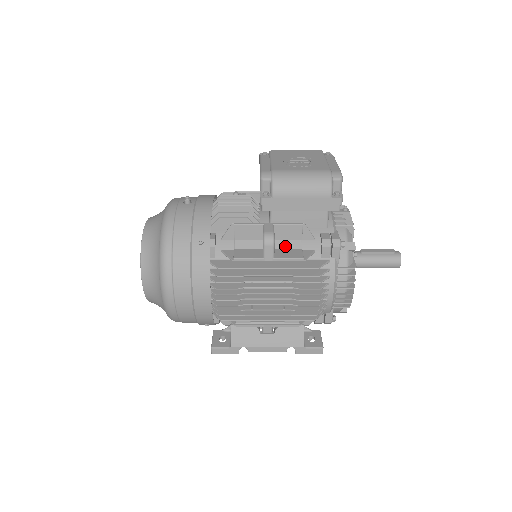
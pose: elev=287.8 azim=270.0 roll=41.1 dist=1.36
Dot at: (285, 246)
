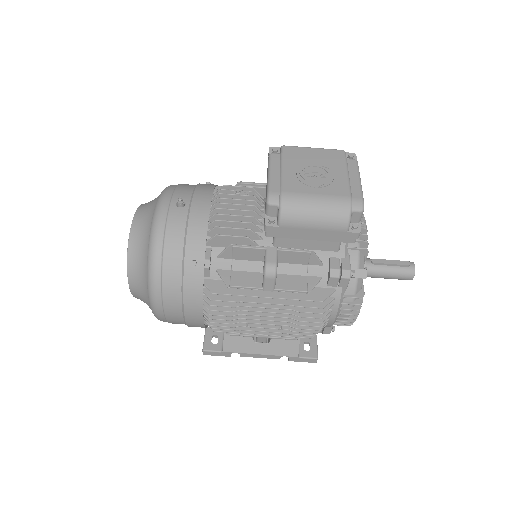
Dot at: (288, 271)
